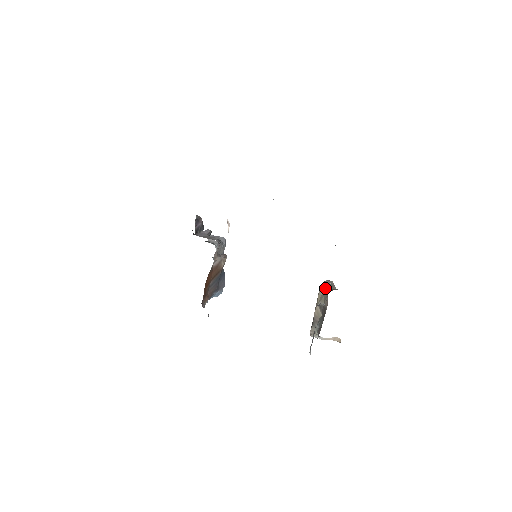
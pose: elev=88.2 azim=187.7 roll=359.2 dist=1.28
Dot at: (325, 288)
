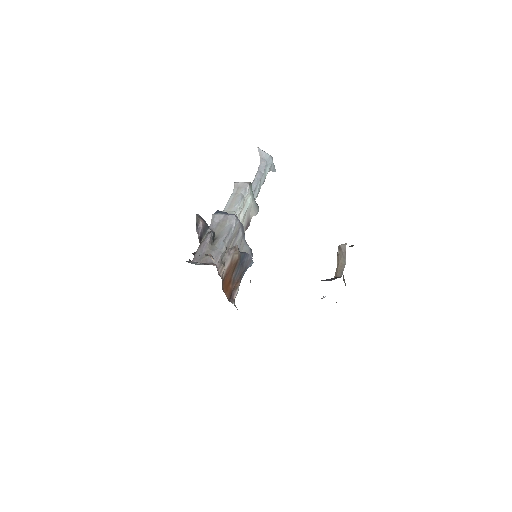
Dot at: (337, 258)
